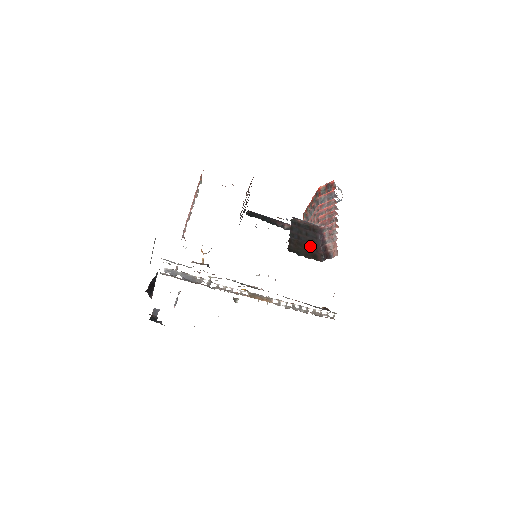
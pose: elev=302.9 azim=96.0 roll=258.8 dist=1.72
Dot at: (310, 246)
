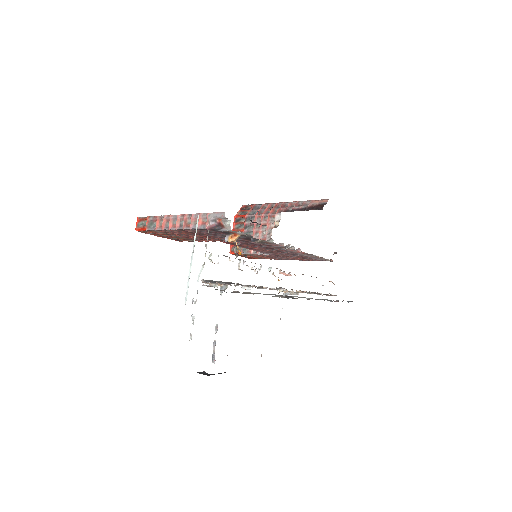
Dot at: occluded
